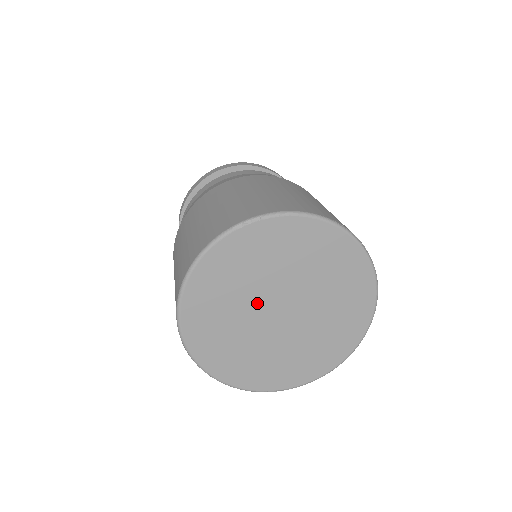
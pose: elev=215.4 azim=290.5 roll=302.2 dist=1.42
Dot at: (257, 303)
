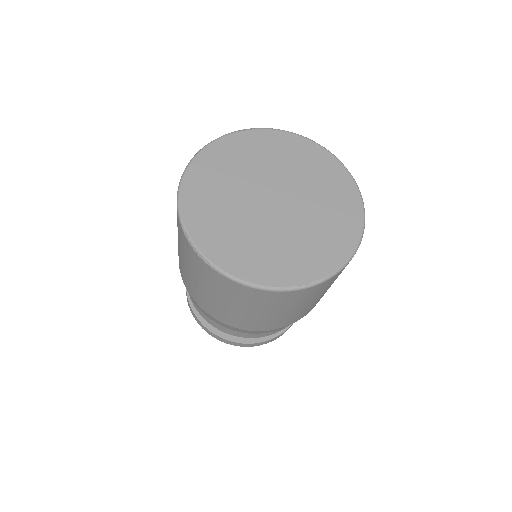
Dot at: (251, 190)
